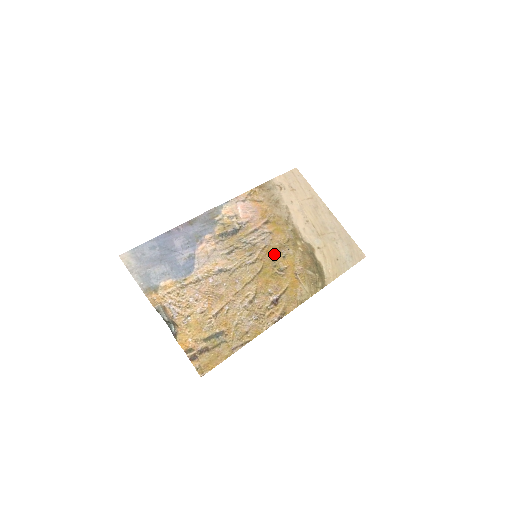
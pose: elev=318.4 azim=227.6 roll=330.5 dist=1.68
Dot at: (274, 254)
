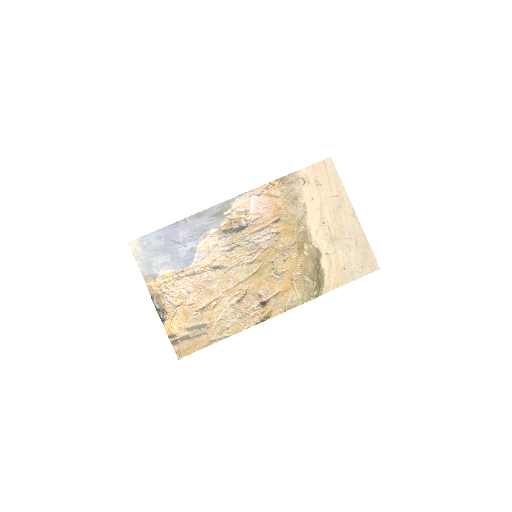
Dot at: (275, 256)
